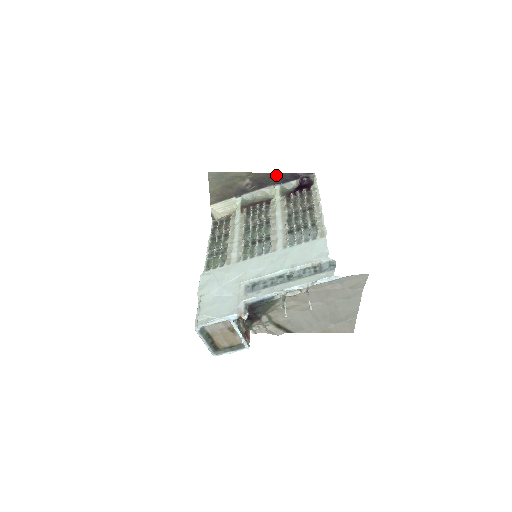
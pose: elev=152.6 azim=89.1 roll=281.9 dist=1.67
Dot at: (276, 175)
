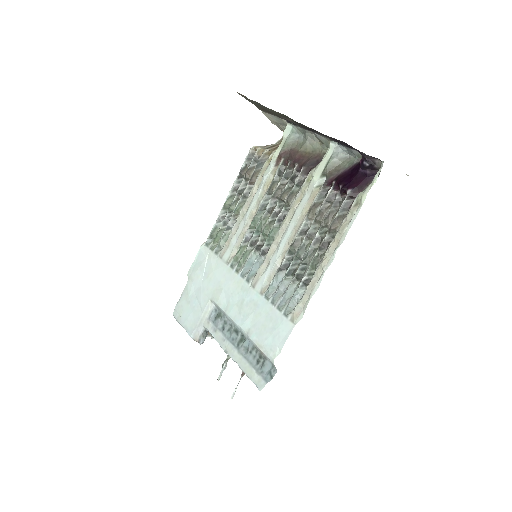
Dot at: occluded
